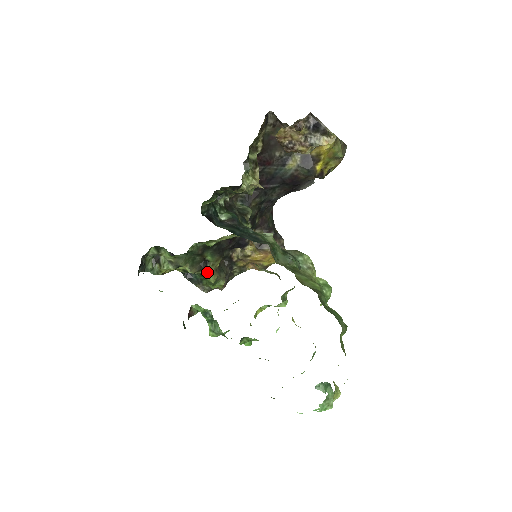
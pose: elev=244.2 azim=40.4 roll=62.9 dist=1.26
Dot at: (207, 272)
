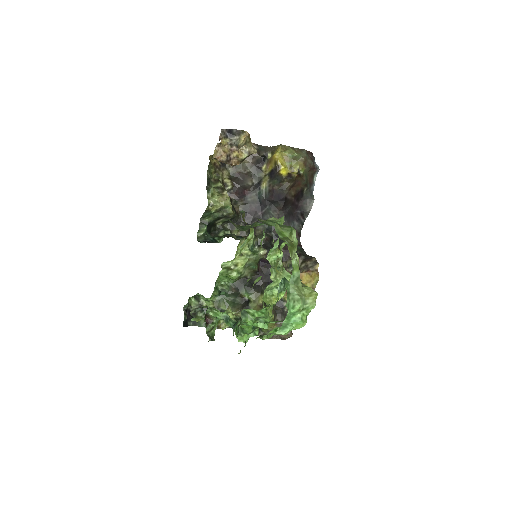
Dot at: occluded
